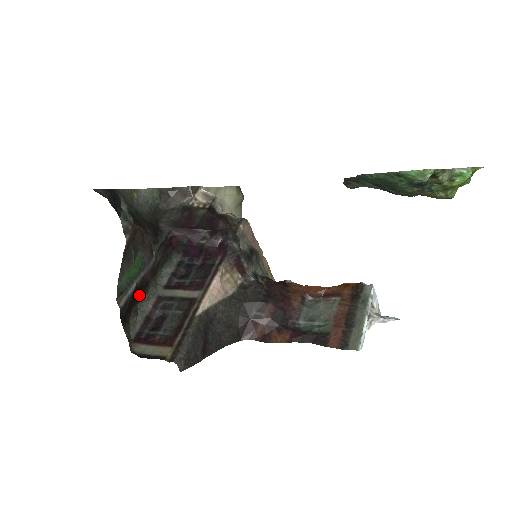
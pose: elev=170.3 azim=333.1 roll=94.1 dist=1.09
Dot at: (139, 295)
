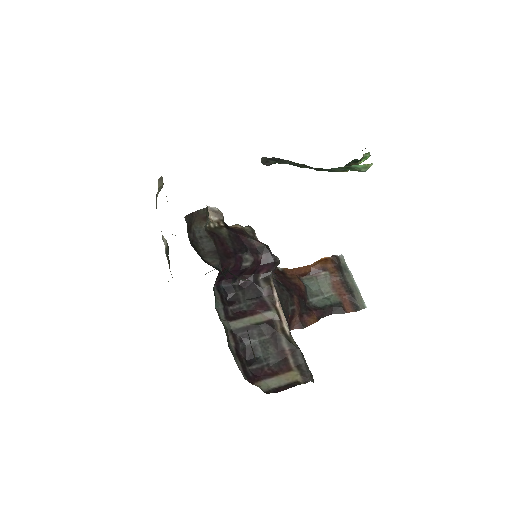
Dot at: occluded
